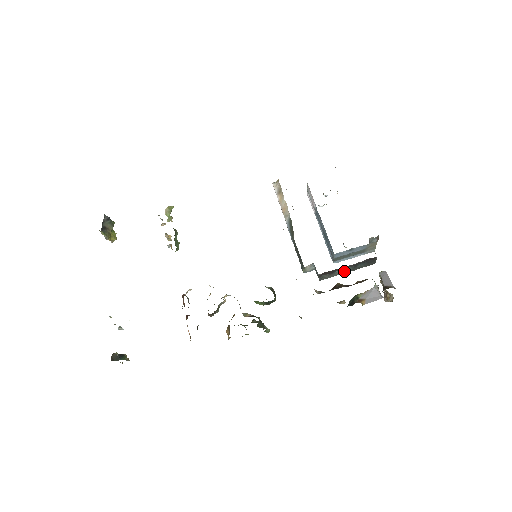
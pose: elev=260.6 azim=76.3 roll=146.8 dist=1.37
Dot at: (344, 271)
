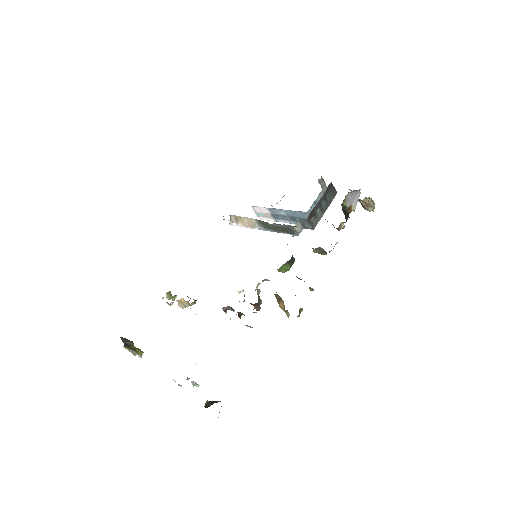
Dot at: (322, 210)
